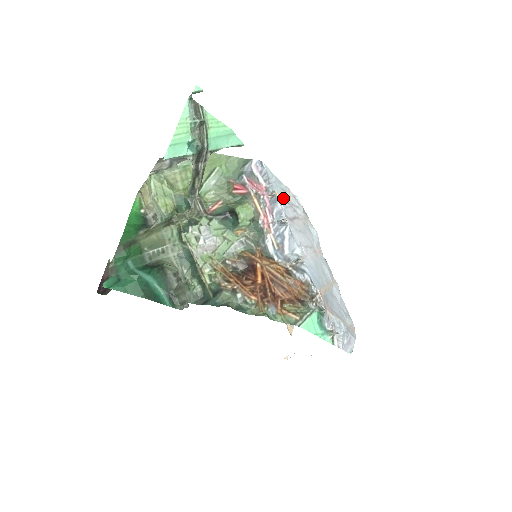
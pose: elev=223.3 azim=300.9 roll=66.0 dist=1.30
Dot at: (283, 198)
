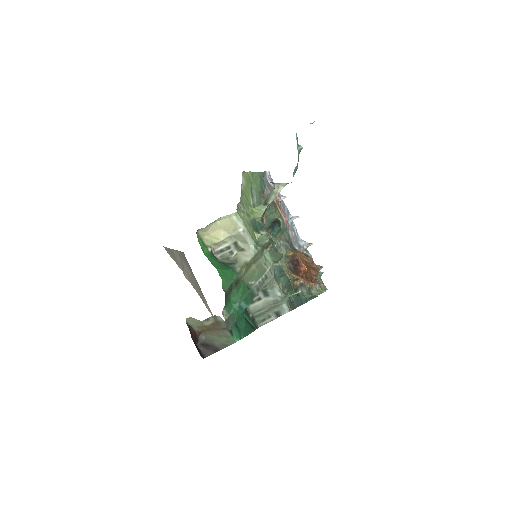
Dot at: occluded
